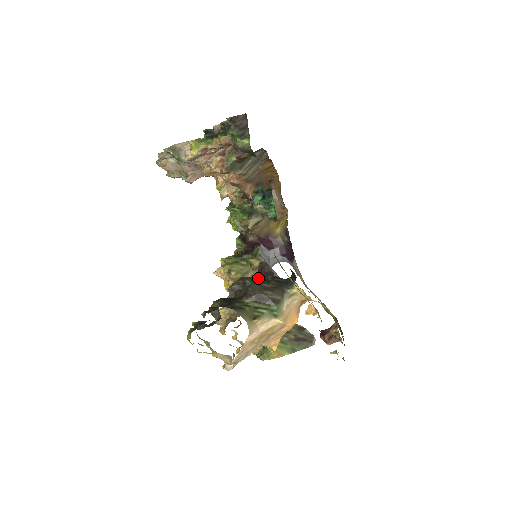
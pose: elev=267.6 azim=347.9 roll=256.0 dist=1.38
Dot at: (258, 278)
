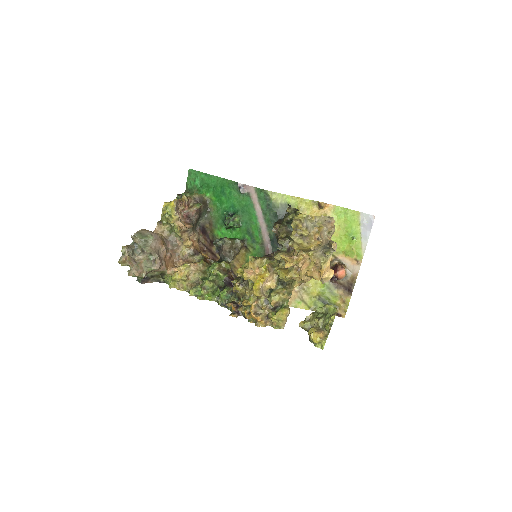
Dot at: occluded
